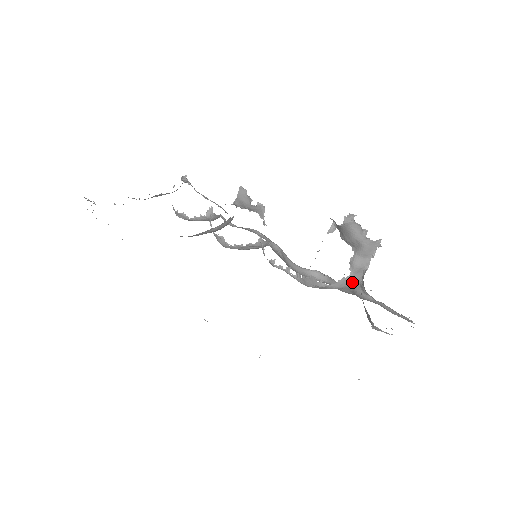
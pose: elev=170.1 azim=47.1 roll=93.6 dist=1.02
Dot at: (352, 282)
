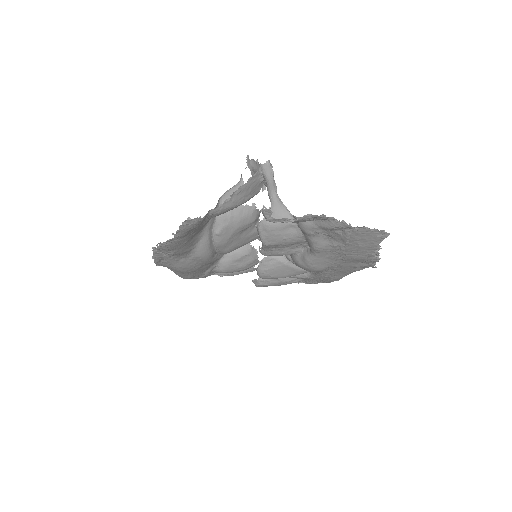
Dot at: (279, 213)
